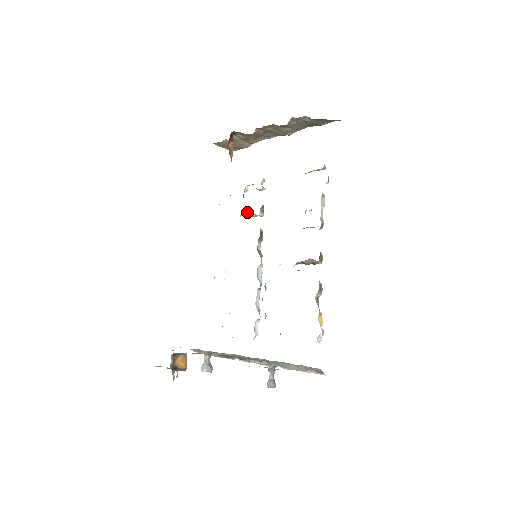
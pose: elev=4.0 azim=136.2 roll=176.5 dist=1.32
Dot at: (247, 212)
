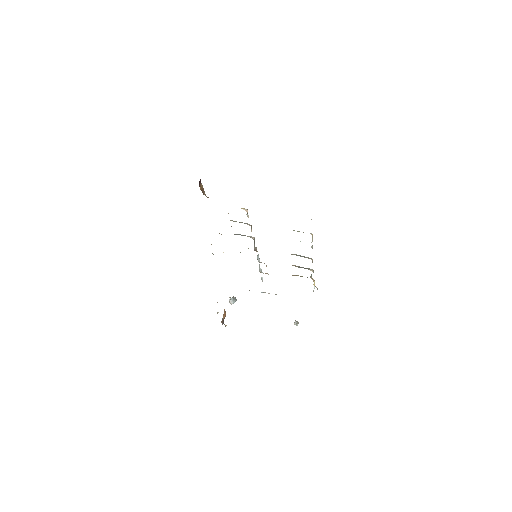
Dot at: occluded
